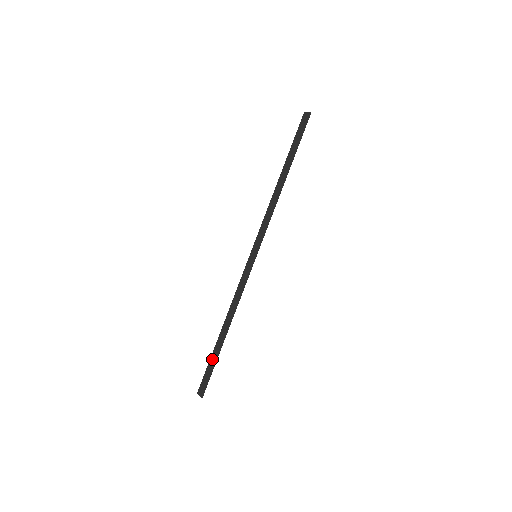
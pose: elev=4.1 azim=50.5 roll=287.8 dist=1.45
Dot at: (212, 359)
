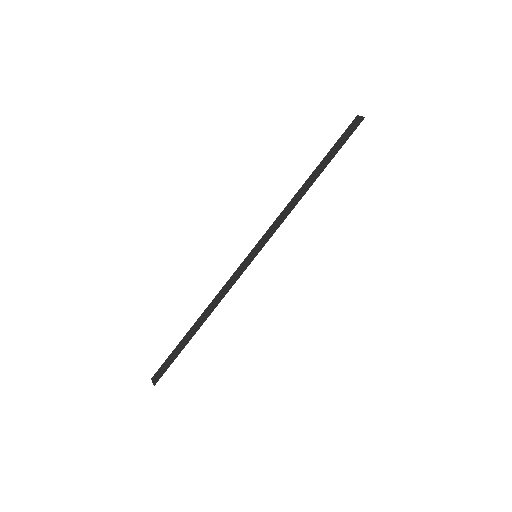
Dot at: (177, 349)
